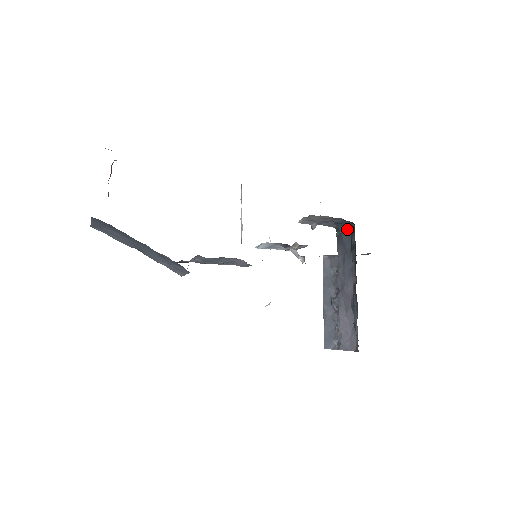
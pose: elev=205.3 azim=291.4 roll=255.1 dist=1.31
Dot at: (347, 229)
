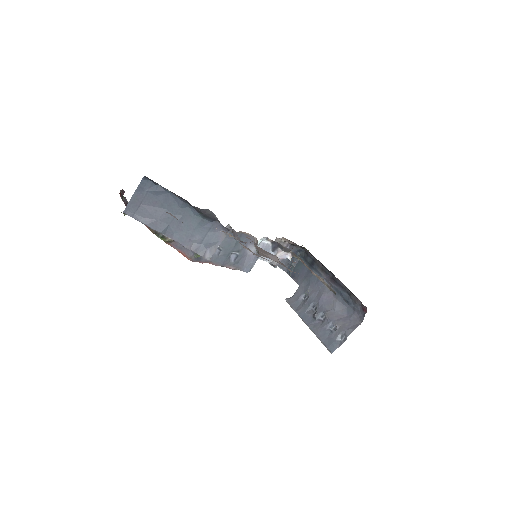
Dot at: (299, 260)
